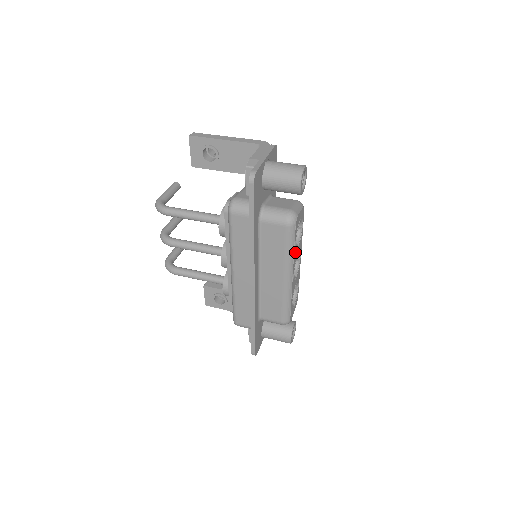
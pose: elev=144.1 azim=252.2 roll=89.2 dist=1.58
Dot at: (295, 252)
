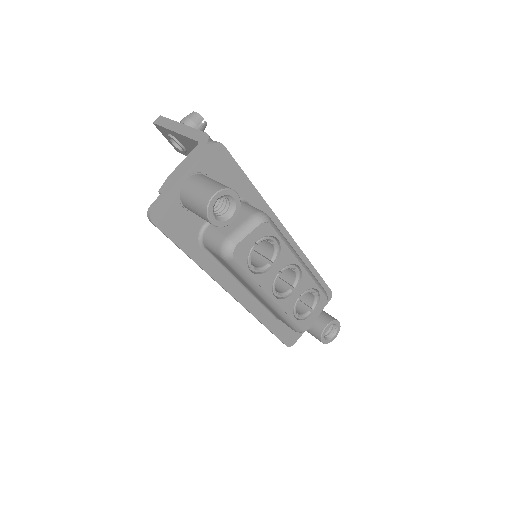
Dot at: (262, 277)
